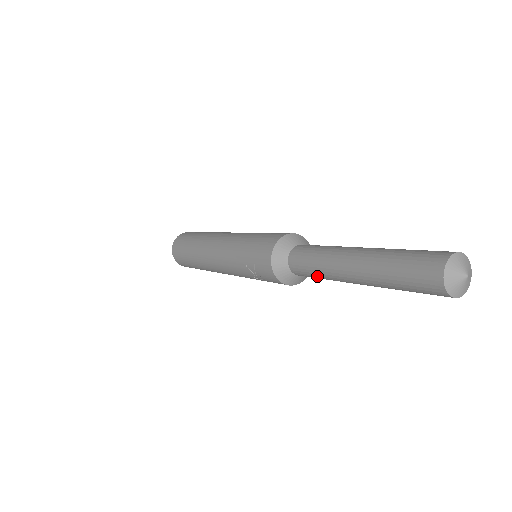
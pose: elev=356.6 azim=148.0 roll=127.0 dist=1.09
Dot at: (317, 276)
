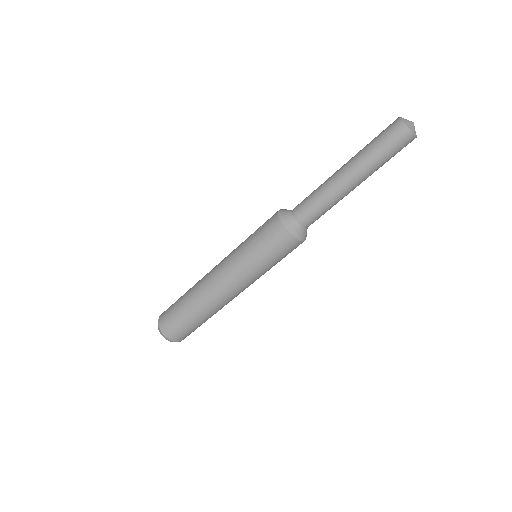
Dot at: (314, 197)
